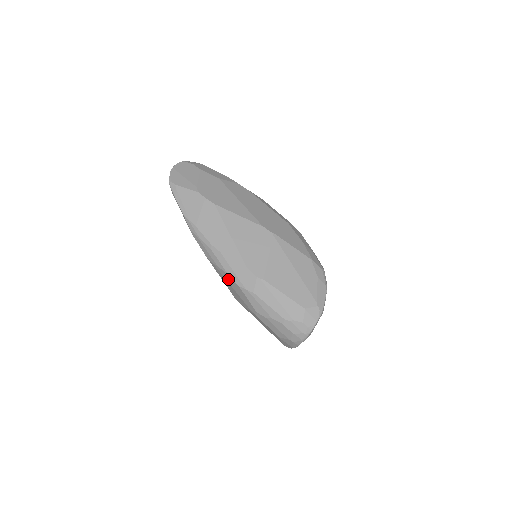
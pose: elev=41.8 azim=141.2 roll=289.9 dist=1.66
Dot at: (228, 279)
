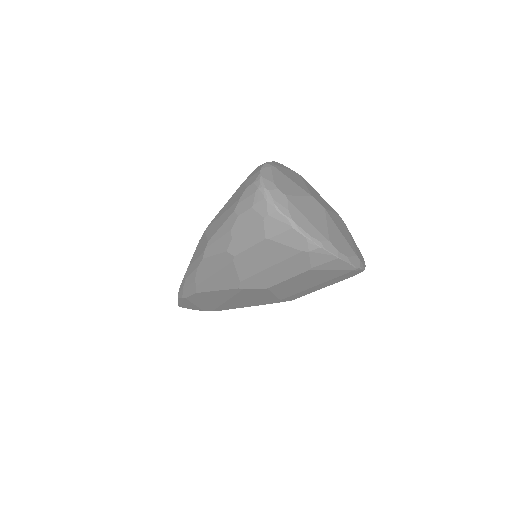
Dot at: (203, 274)
